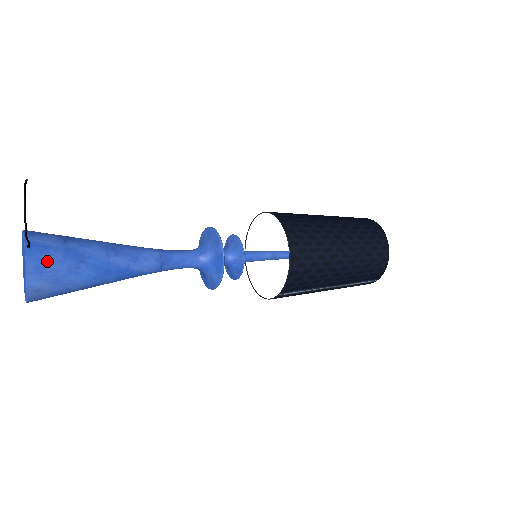
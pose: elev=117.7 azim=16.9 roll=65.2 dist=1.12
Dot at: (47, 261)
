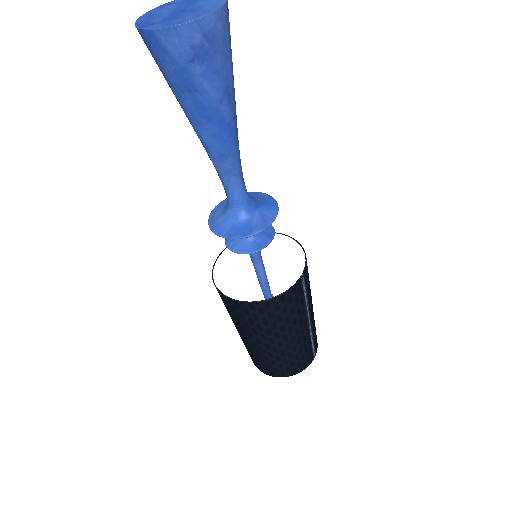
Dot at: occluded
